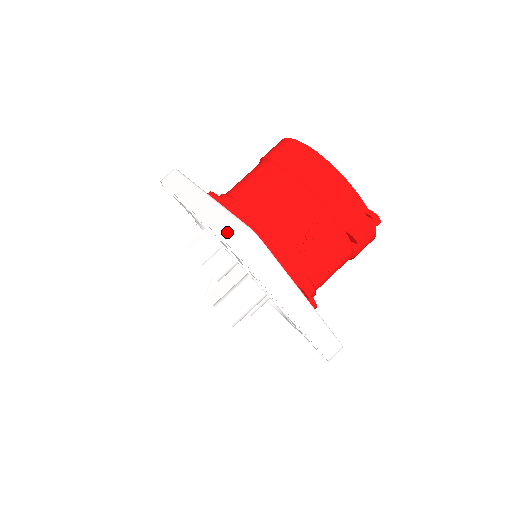
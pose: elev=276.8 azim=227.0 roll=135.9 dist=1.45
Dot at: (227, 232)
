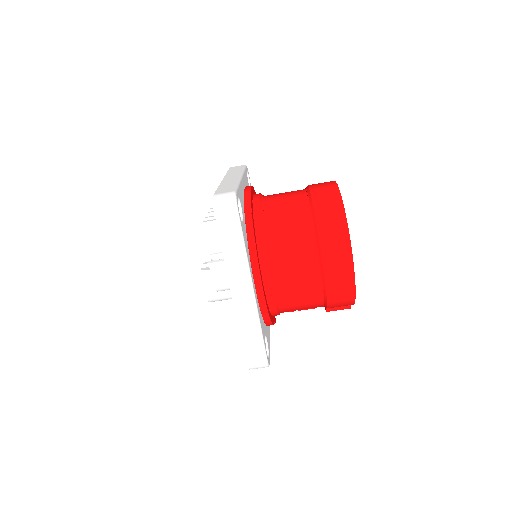
Dot at: (252, 355)
